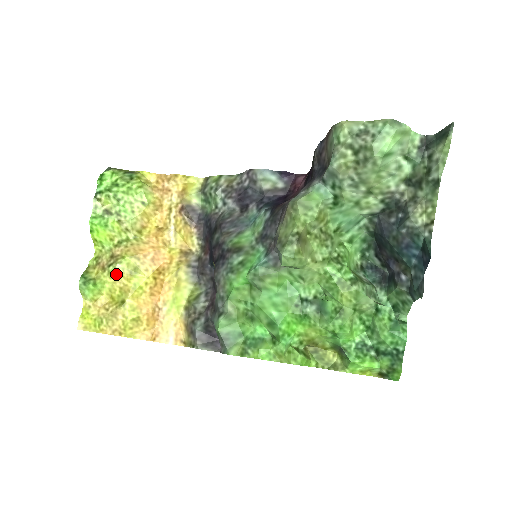
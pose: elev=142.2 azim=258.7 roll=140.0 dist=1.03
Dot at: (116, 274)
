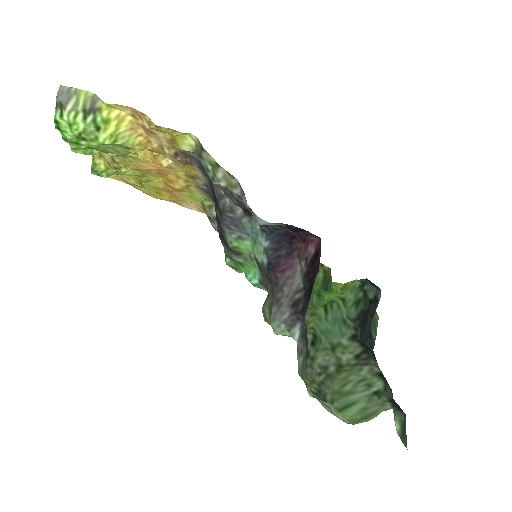
Dot at: occluded
